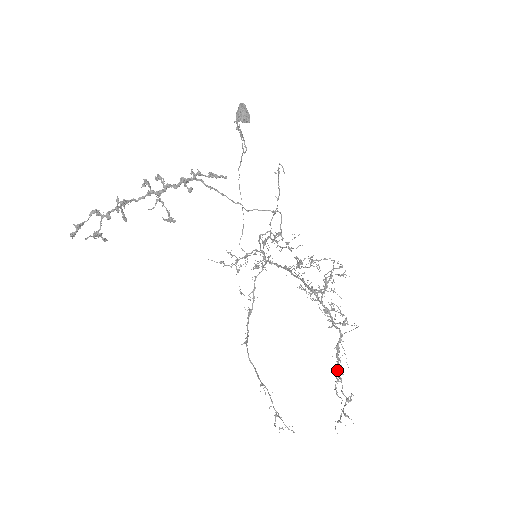
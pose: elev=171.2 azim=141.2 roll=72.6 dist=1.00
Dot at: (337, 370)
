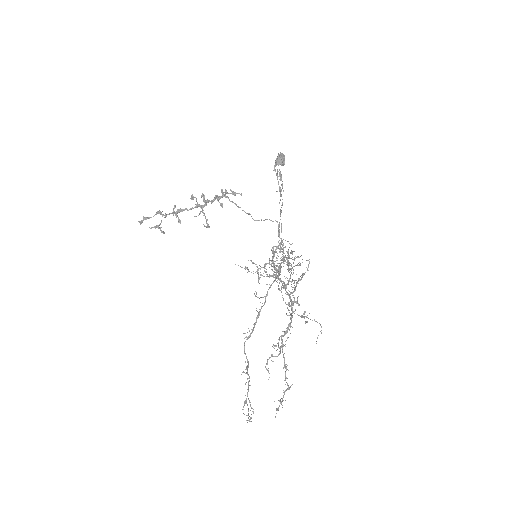
Dot at: (280, 352)
